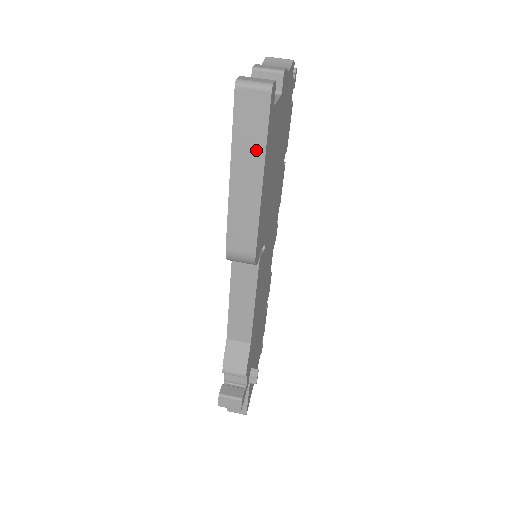
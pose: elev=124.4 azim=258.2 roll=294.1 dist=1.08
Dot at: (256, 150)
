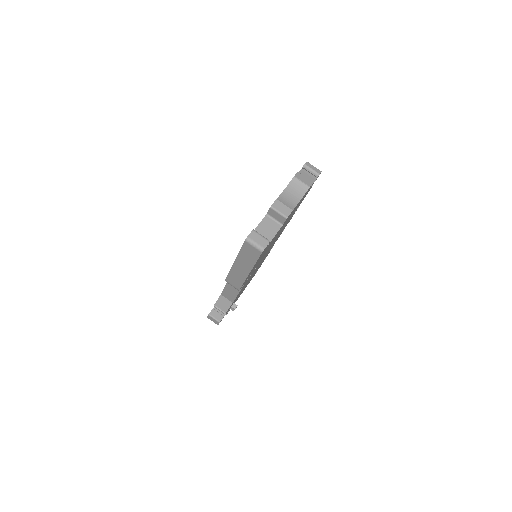
Dot at: (249, 263)
